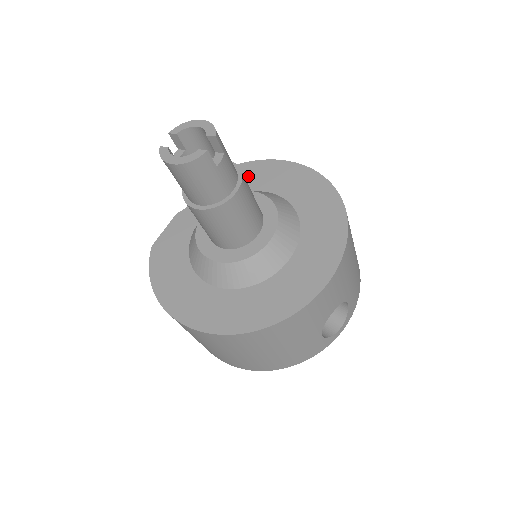
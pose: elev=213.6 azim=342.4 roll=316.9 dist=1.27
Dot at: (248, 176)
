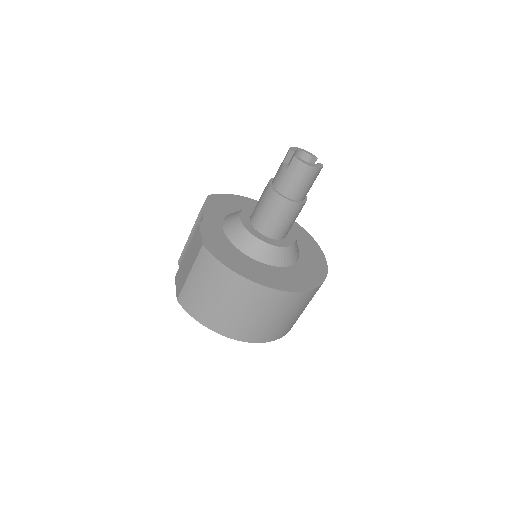
Dot at: (228, 202)
